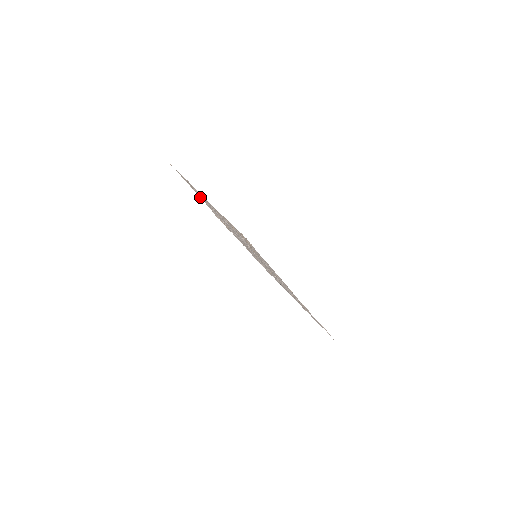
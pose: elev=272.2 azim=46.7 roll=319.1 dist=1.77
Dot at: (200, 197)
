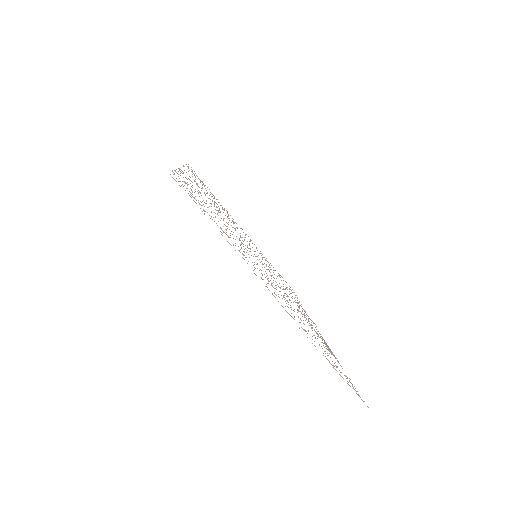
Dot at: occluded
